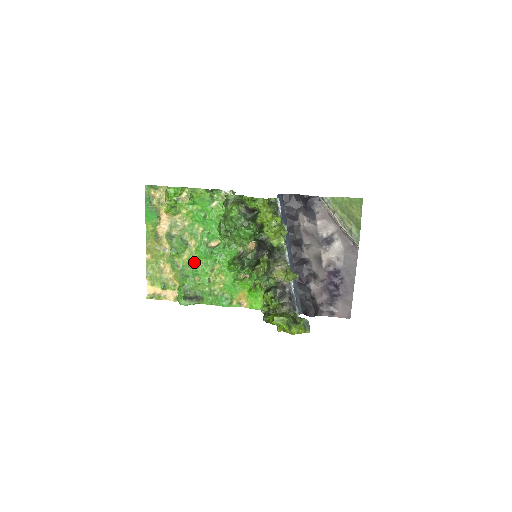
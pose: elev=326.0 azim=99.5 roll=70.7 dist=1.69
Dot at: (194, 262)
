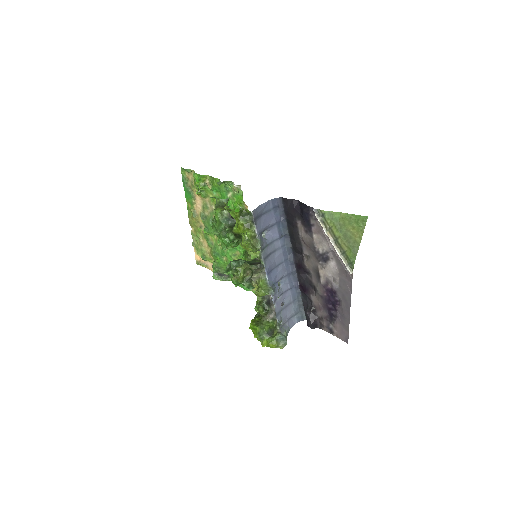
Dot at: occluded
